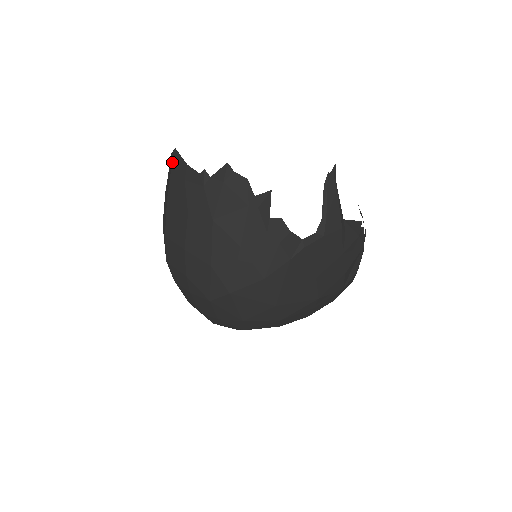
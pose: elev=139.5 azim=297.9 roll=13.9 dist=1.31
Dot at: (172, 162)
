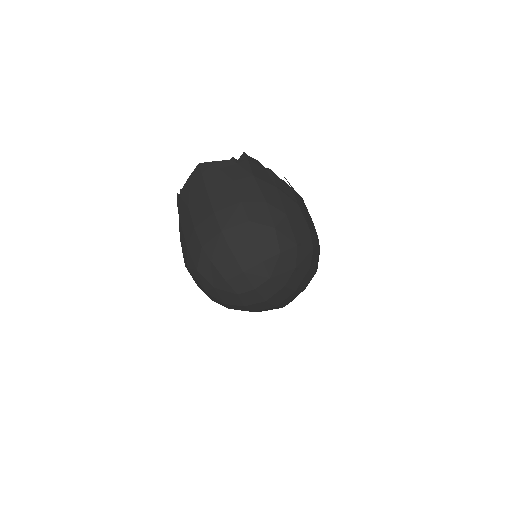
Dot at: (200, 170)
